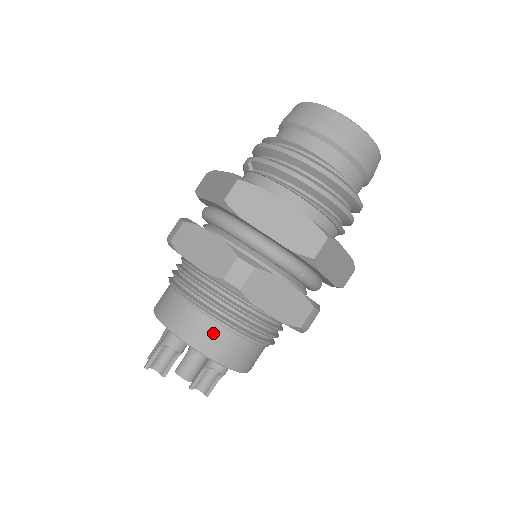
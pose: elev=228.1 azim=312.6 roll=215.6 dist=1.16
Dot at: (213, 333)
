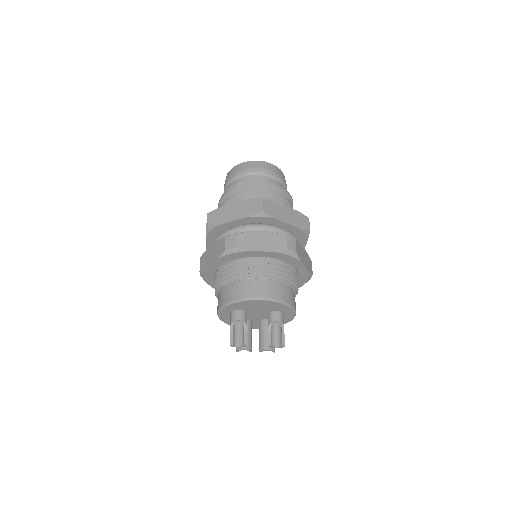
Dot at: (245, 286)
